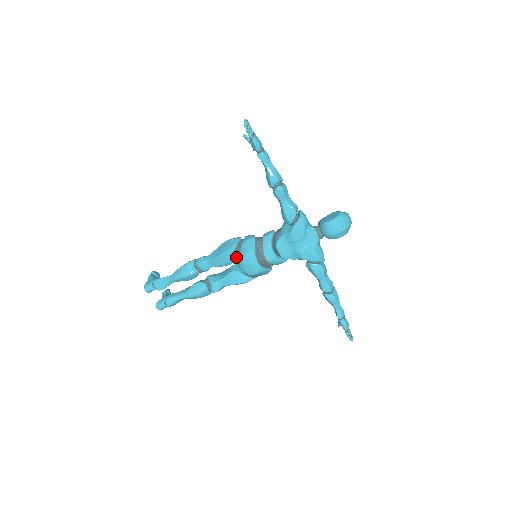
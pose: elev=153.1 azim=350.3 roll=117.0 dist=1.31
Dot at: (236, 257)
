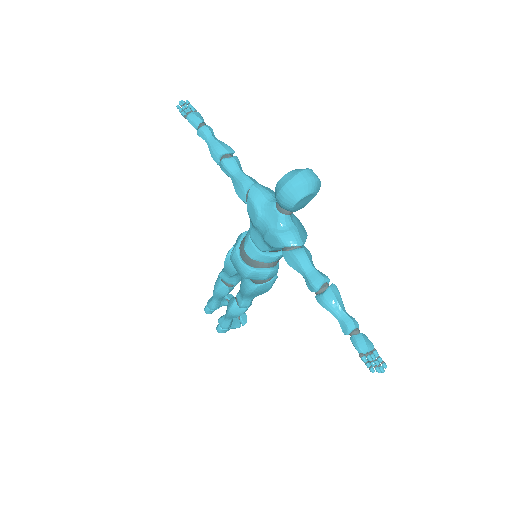
Dot at: occluded
